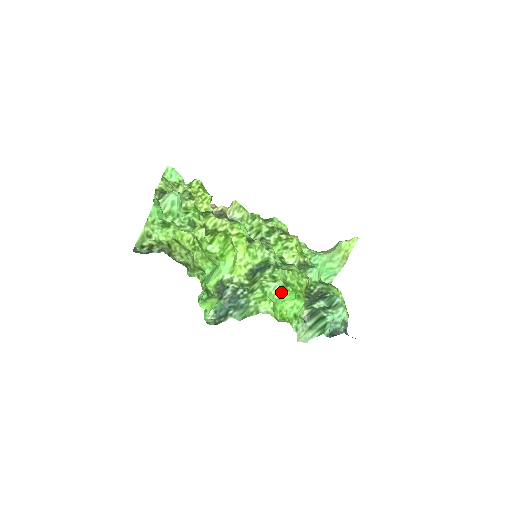
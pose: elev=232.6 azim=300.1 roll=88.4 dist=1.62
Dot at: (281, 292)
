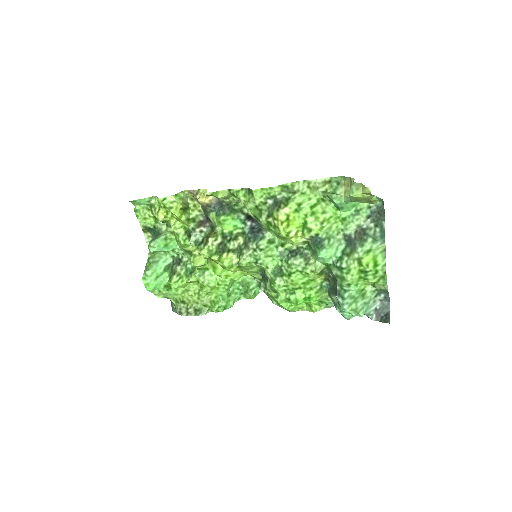
Dot at: (288, 302)
